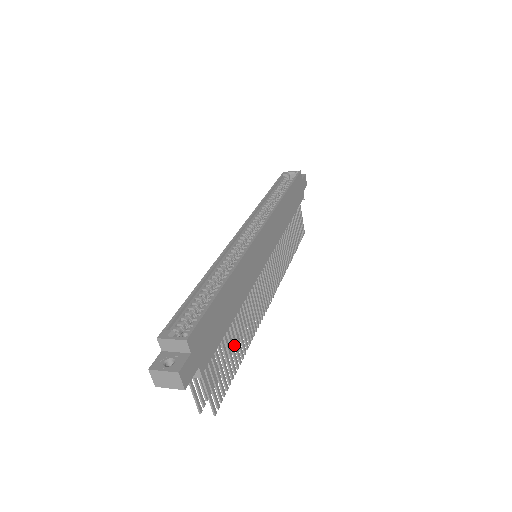
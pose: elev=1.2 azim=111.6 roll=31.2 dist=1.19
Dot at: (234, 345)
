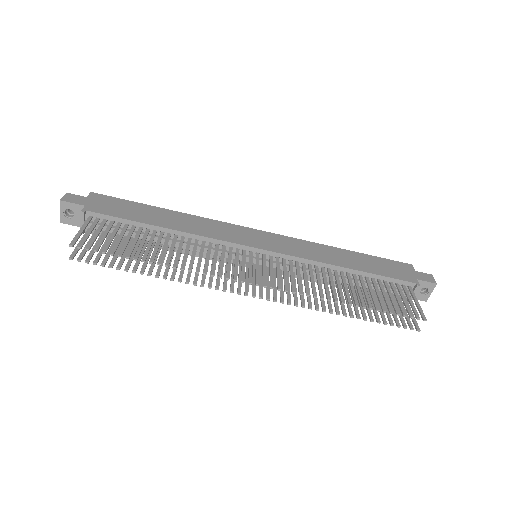
Dot at: (147, 247)
